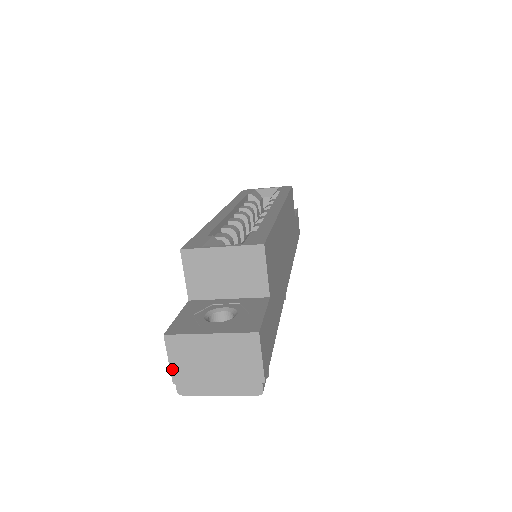
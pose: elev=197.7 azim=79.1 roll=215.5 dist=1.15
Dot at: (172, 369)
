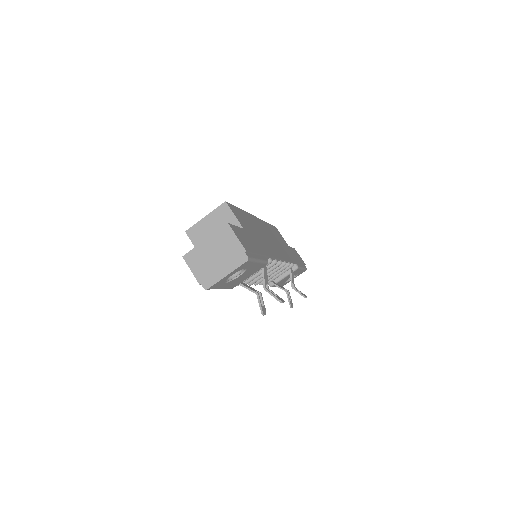
Dot at: (195, 275)
